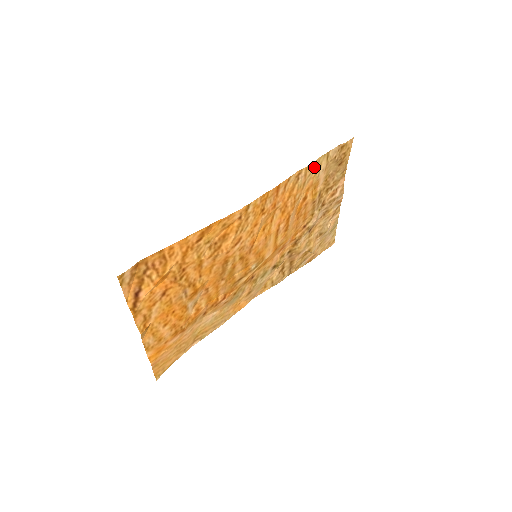
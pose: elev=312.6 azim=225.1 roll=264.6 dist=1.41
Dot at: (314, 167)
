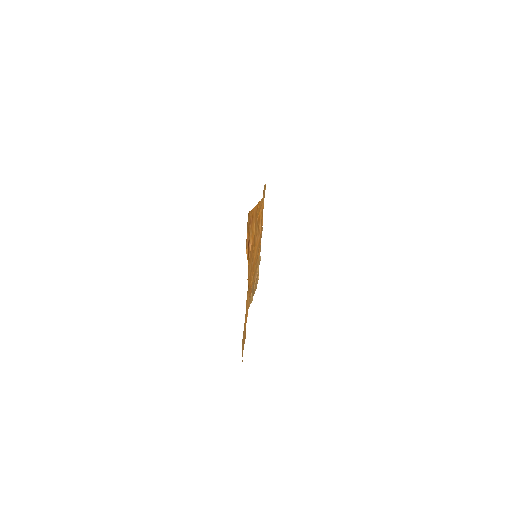
Dot at: occluded
